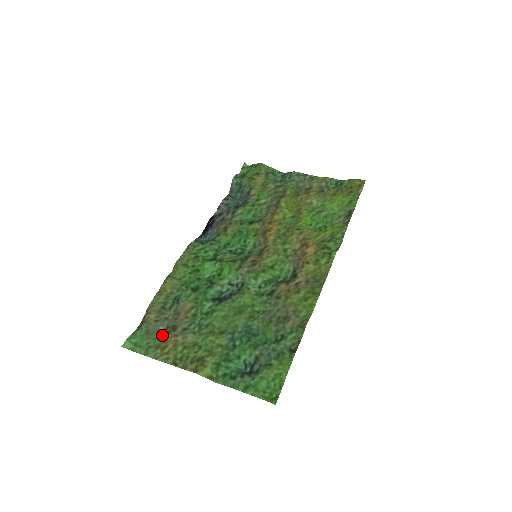
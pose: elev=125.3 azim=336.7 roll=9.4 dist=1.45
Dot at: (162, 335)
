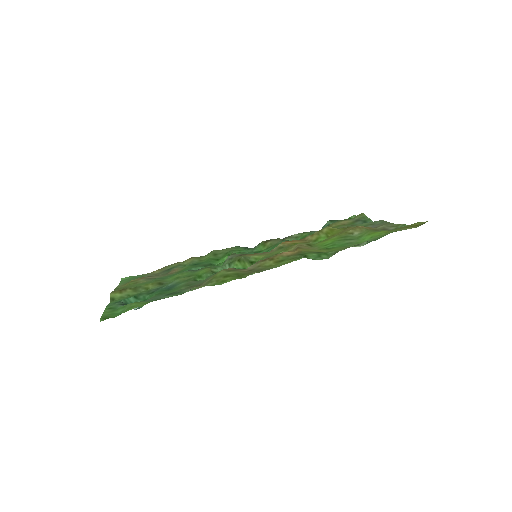
Dot at: occluded
